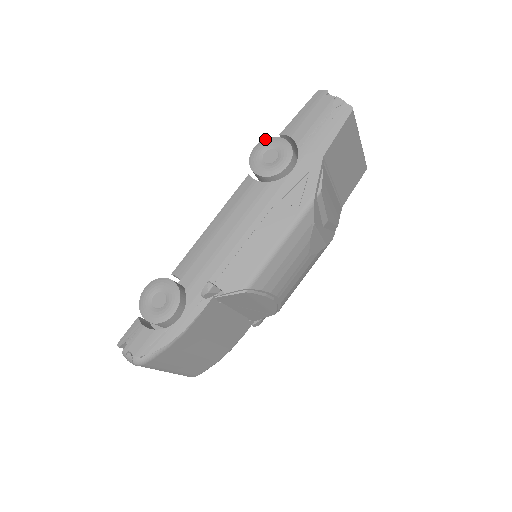
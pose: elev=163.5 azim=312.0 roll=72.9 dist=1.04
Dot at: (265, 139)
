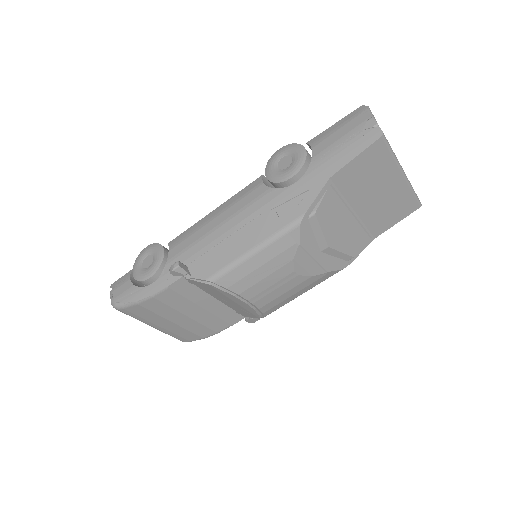
Dot at: (291, 144)
